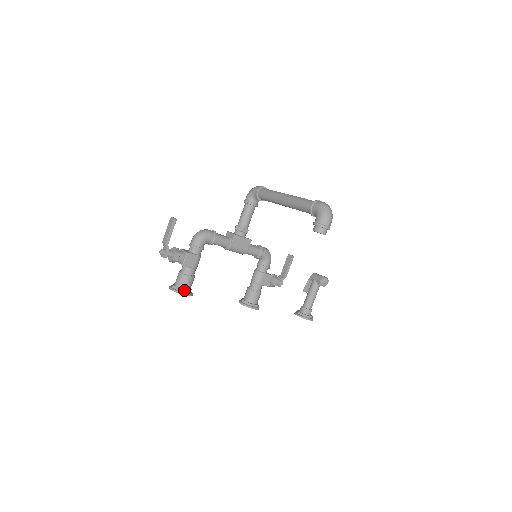
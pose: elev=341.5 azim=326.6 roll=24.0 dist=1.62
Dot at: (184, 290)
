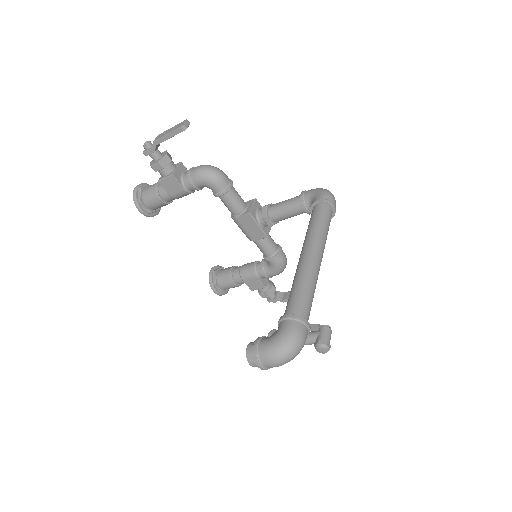
Dot at: (143, 204)
